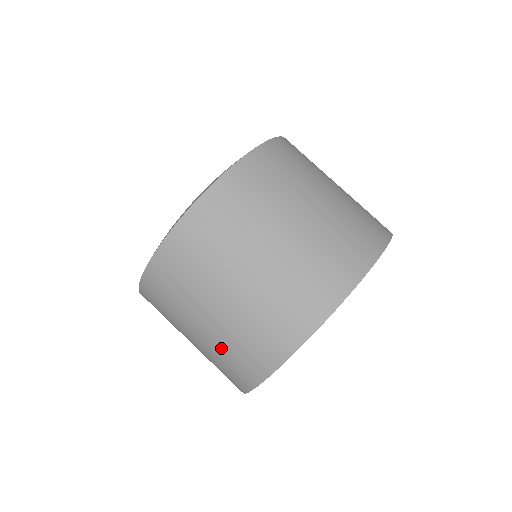
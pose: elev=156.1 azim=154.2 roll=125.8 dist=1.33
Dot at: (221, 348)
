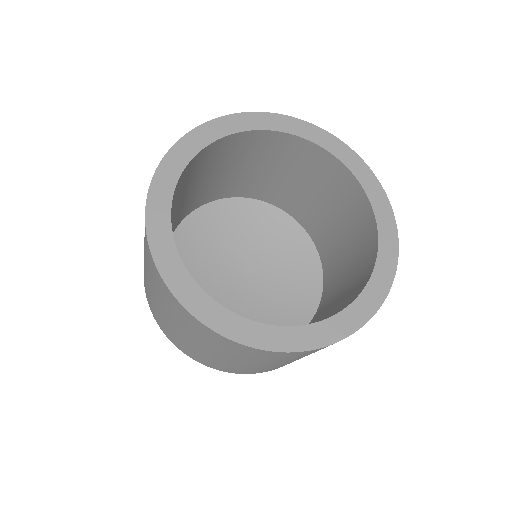
Dot at: (145, 254)
